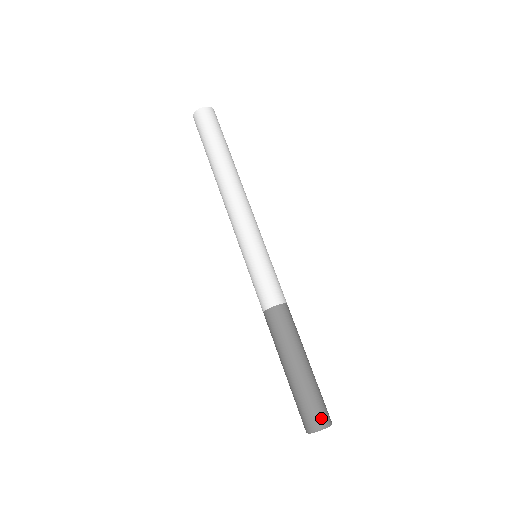
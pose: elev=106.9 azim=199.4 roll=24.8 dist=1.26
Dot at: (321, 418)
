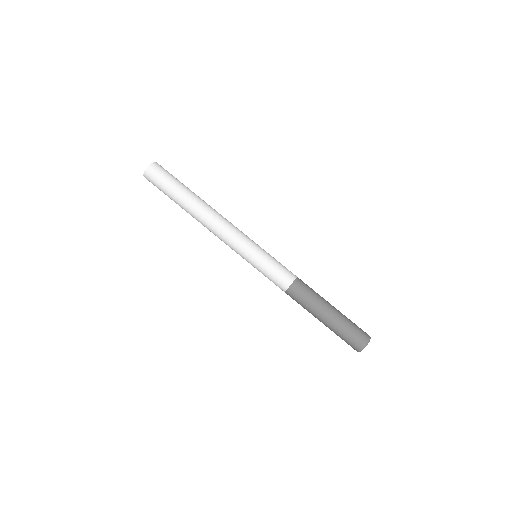
Dot at: (365, 335)
